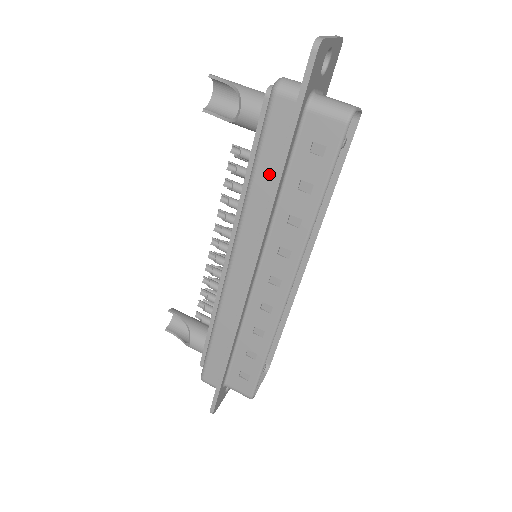
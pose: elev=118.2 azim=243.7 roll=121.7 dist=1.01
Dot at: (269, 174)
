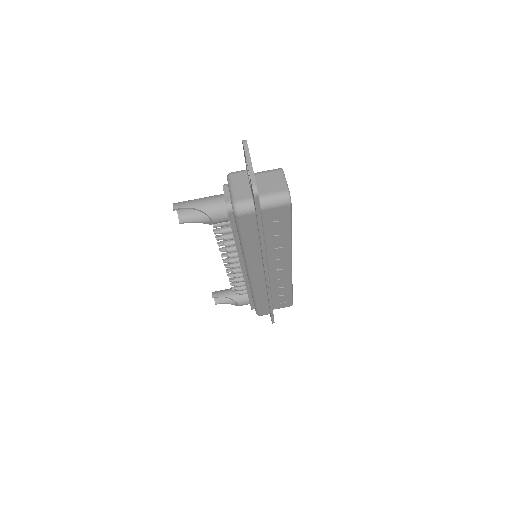
Dot at: (254, 242)
